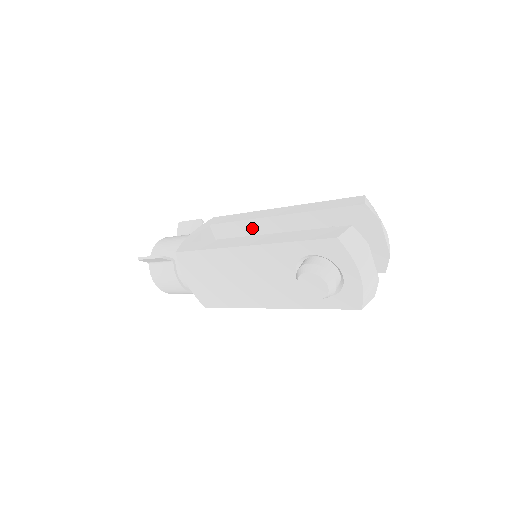
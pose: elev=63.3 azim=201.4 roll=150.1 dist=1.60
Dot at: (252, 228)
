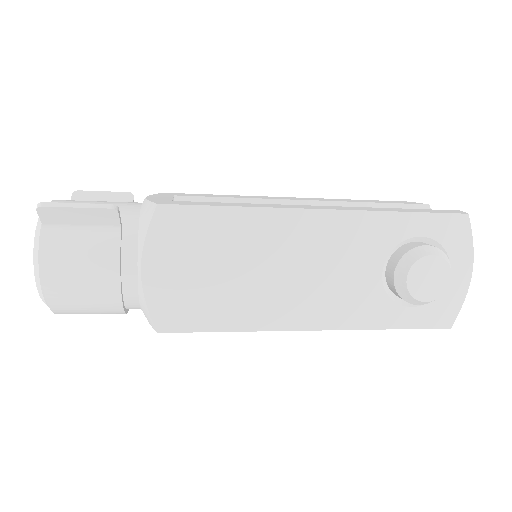
Dot at: occluded
